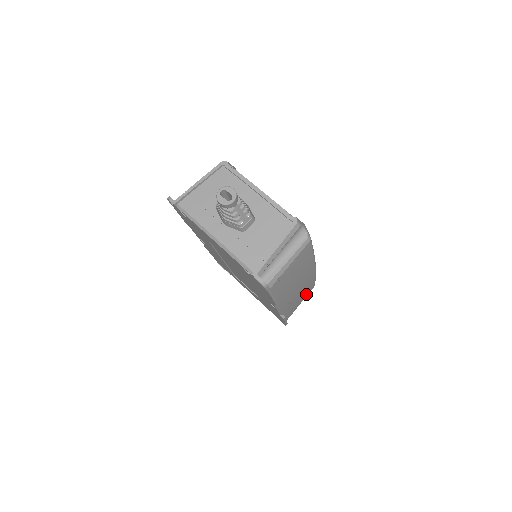
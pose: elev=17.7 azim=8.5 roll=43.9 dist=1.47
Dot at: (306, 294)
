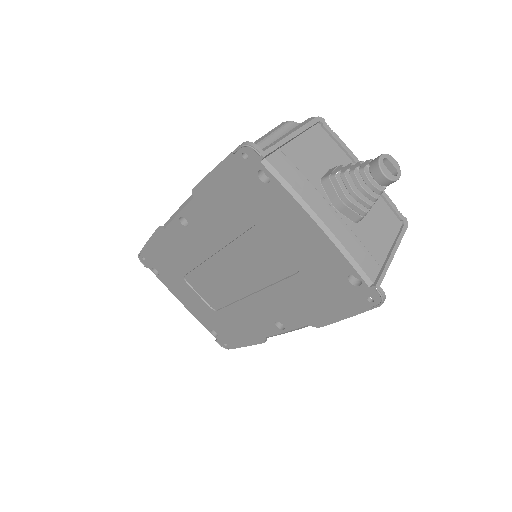
Dot at: occluded
